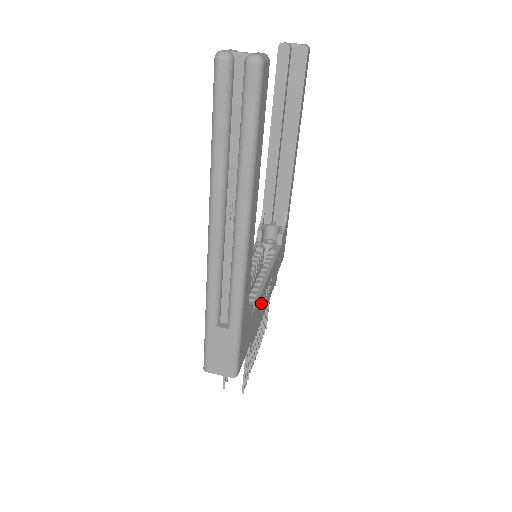
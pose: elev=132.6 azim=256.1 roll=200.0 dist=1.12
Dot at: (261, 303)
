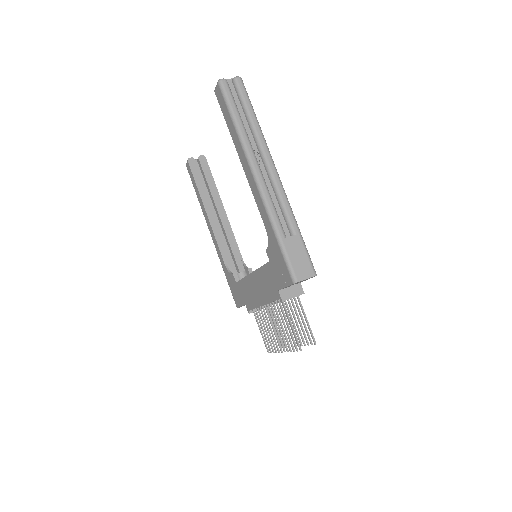
Dot at: occluded
